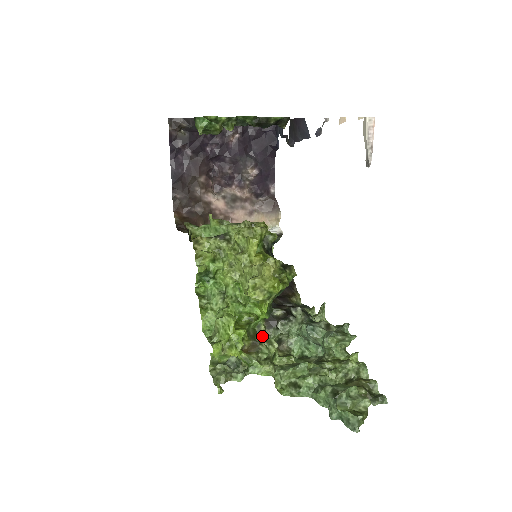
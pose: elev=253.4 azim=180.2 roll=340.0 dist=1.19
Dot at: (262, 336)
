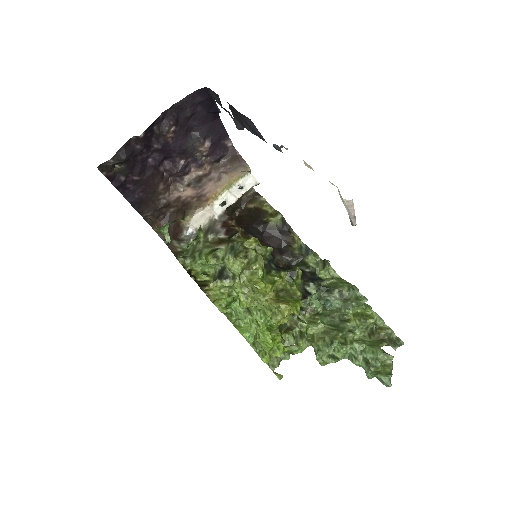
Dot at: (291, 319)
